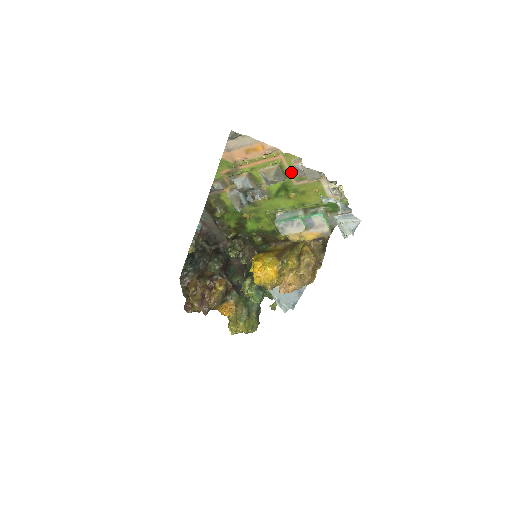
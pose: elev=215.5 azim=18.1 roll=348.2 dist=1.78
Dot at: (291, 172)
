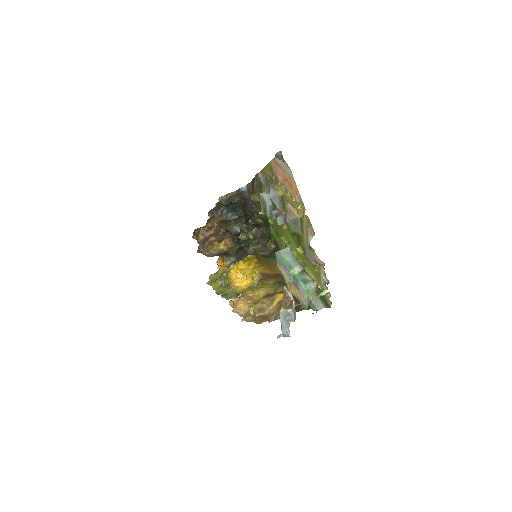
Dot at: (306, 233)
